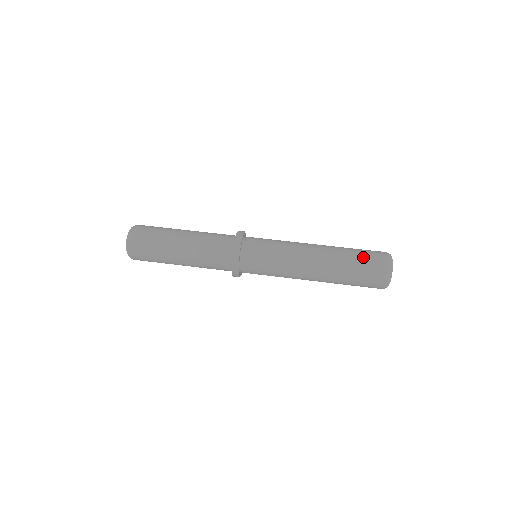
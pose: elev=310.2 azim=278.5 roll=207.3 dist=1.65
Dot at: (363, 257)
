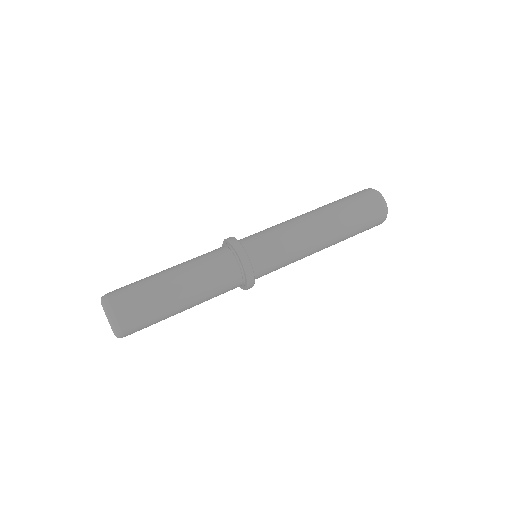
Dot at: (358, 203)
